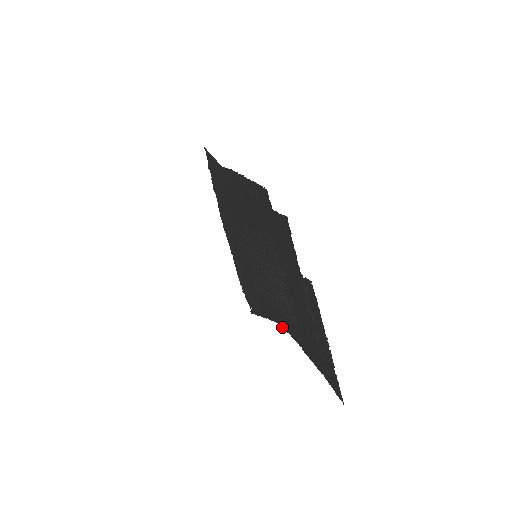
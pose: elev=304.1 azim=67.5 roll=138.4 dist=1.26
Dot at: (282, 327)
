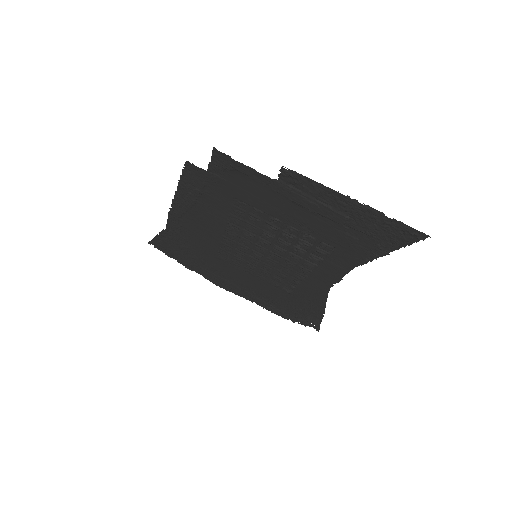
Dot at: (335, 282)
